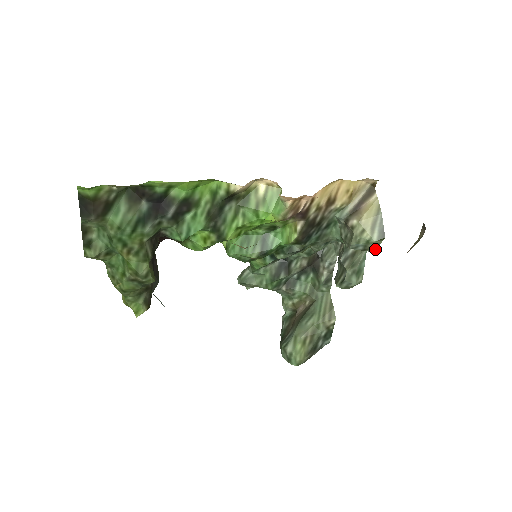
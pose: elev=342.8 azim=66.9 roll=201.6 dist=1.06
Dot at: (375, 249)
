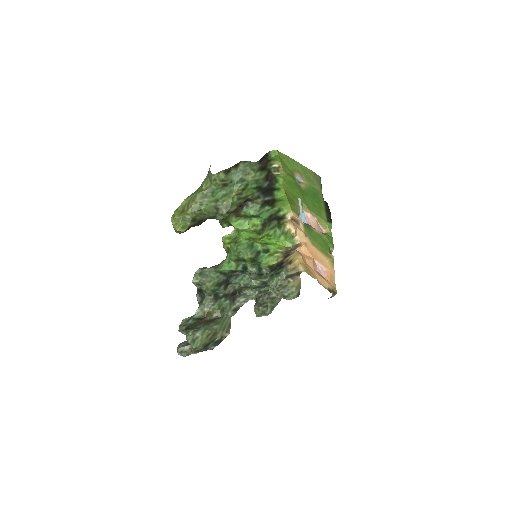
Dot at: occluded
